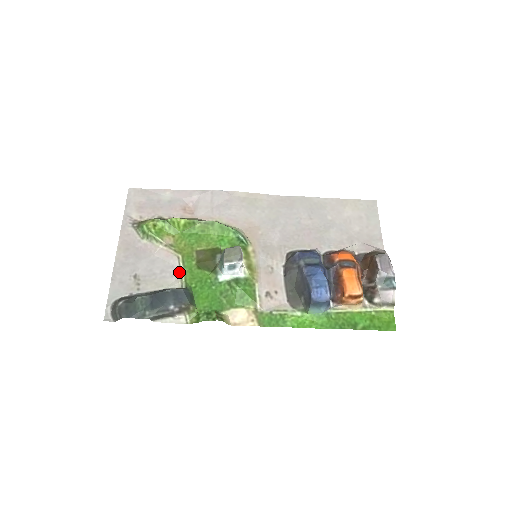
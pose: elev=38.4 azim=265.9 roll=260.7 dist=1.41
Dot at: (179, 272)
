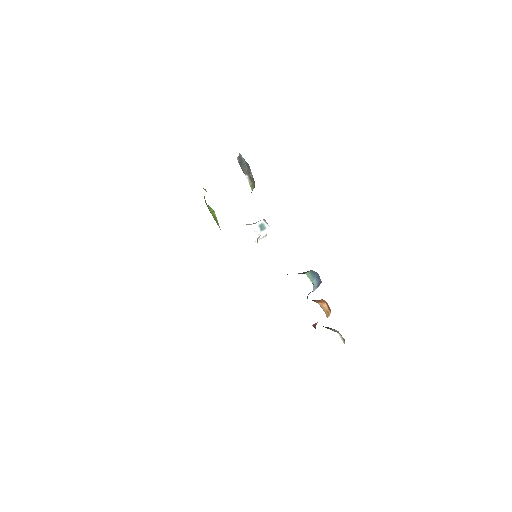
Dot at: occluded
